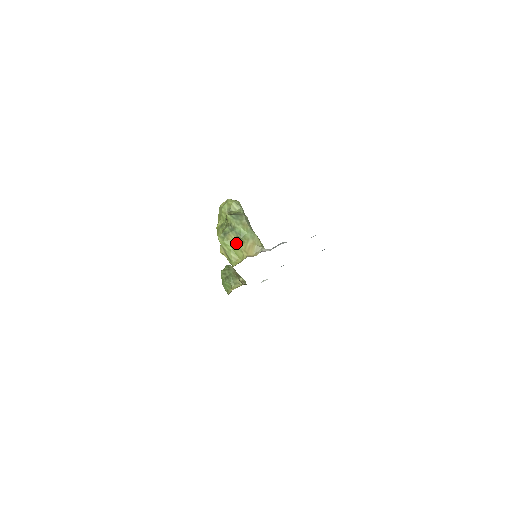
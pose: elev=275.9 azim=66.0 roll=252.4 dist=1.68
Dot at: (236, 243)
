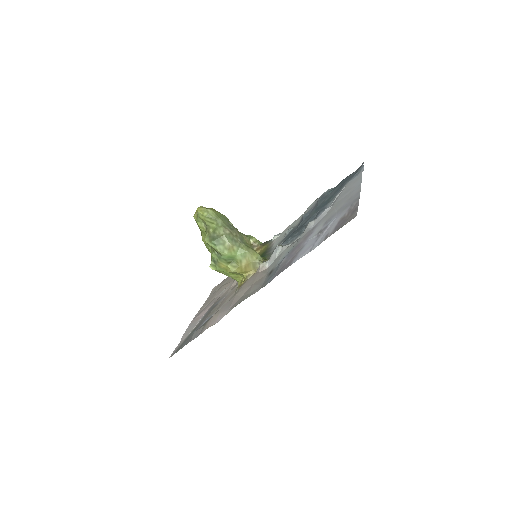
Dot at: (230, 270)
